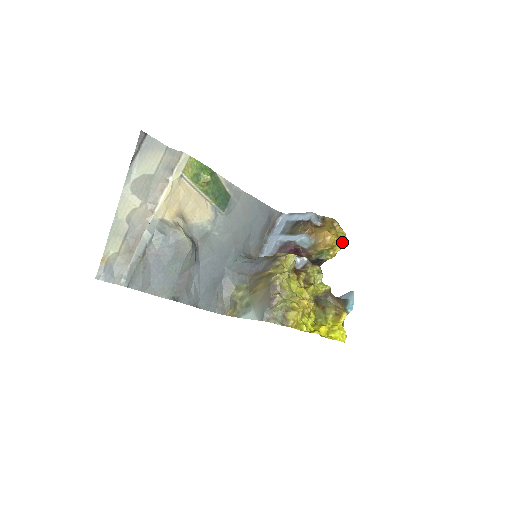
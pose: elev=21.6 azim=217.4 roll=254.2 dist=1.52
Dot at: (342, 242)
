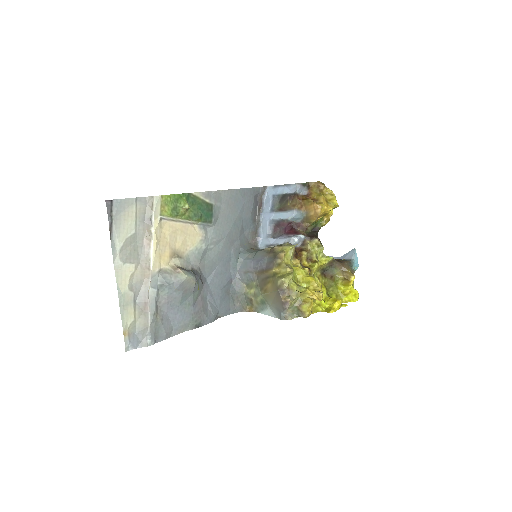
Dot at: (333, 206)
